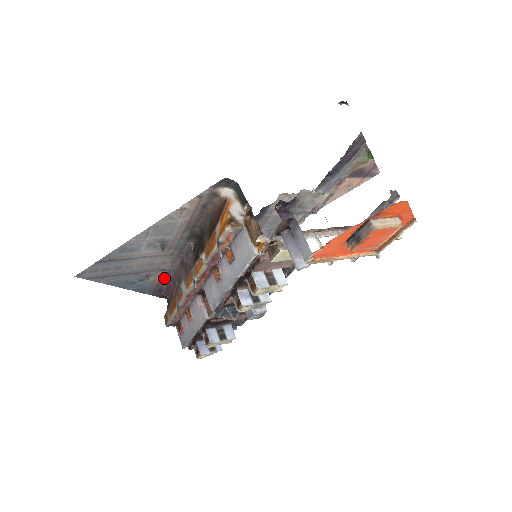
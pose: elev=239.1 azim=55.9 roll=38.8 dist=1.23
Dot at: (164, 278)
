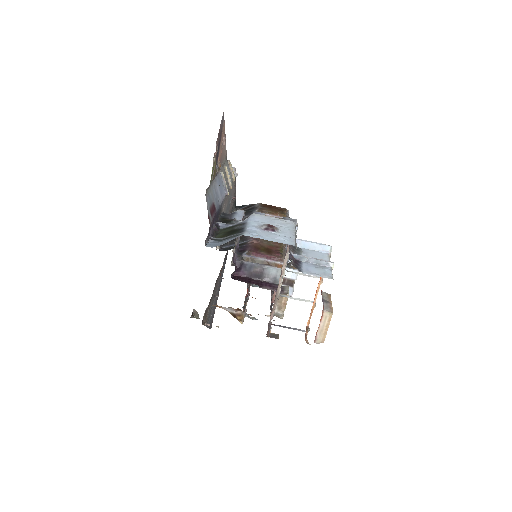
Dot at: (225, 257)
